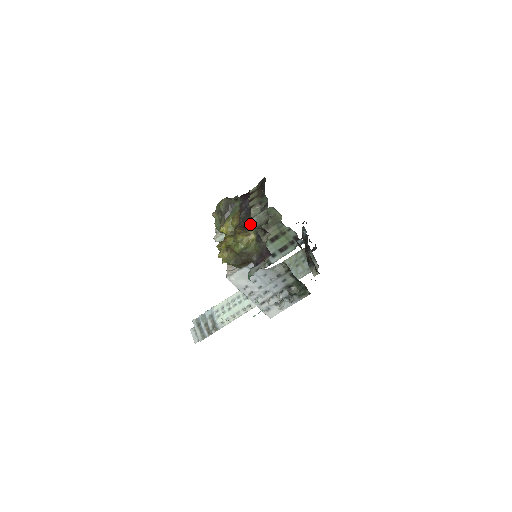
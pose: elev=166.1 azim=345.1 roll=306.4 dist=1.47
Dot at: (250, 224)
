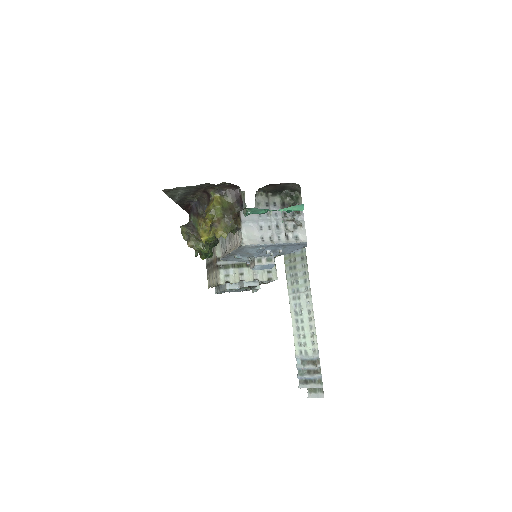
Dot at: (208, 200)
